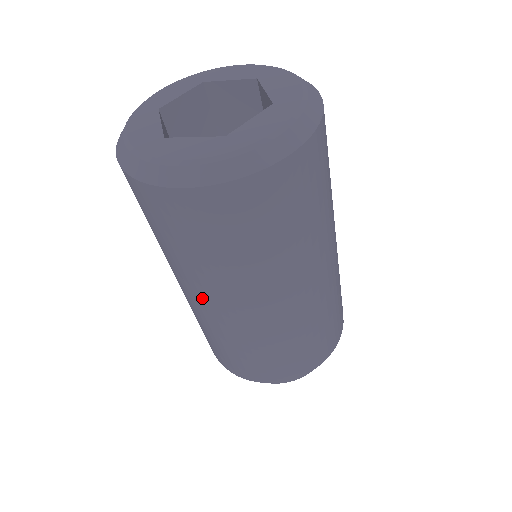
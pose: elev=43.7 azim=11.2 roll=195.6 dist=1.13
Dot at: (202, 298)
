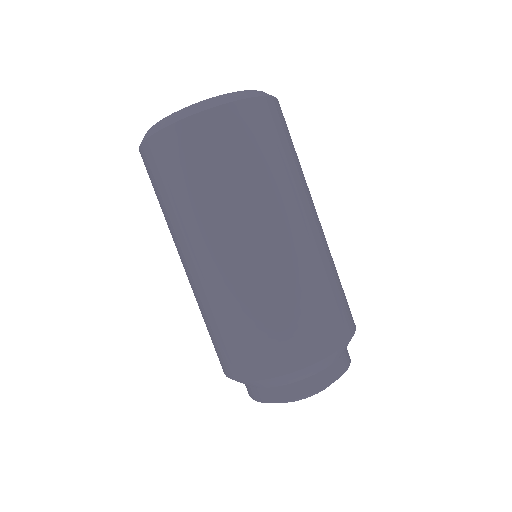
Dot at: (181, 259)
